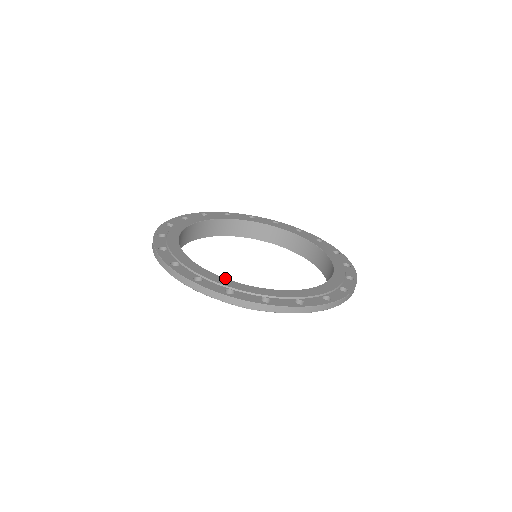
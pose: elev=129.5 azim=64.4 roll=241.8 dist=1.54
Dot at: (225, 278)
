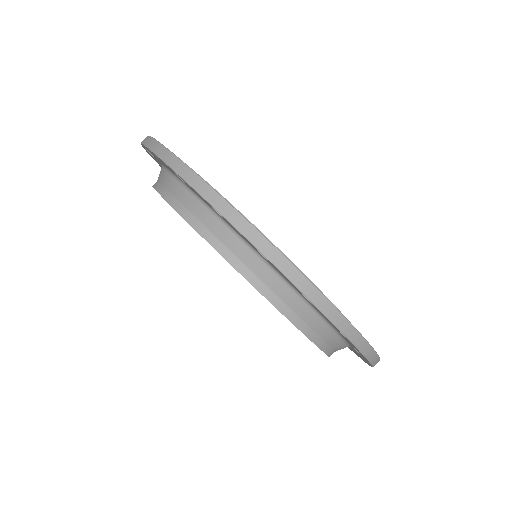
Dot at: occluded
